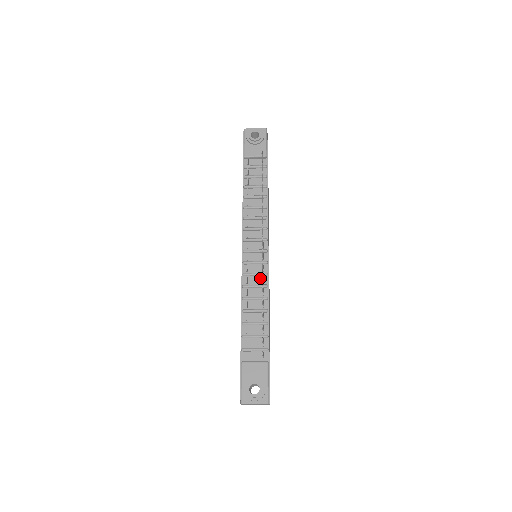
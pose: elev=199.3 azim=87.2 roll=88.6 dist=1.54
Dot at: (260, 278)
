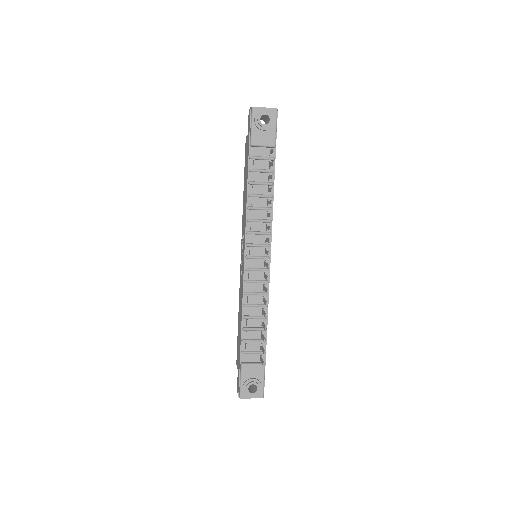
Dot at: (261, 285)
